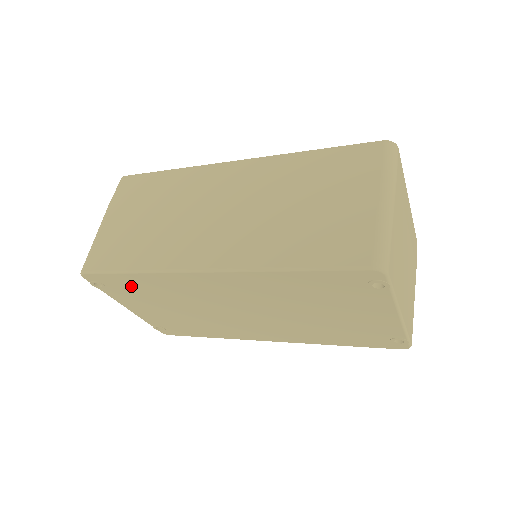
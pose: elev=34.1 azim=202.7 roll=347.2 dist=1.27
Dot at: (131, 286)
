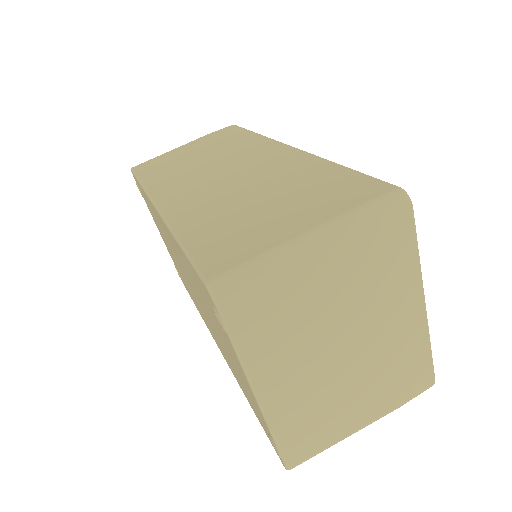
Dot at: (147, 202)
